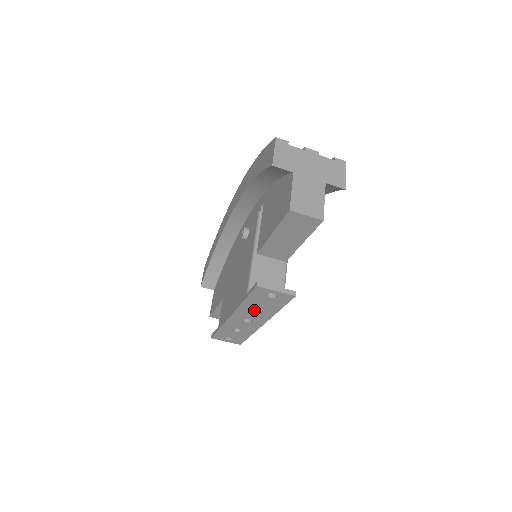
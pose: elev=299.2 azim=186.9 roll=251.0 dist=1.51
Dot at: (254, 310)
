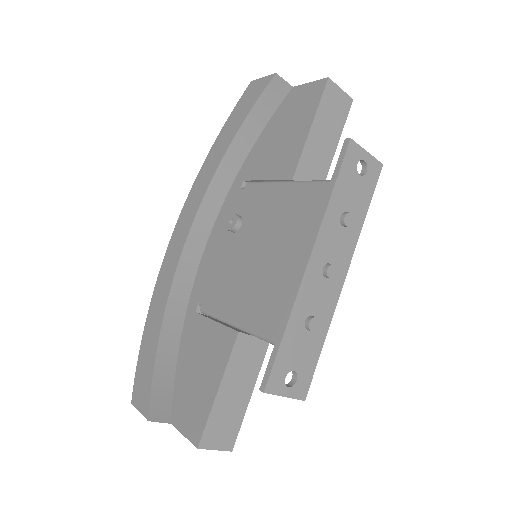
Dot at: (344, 214)
